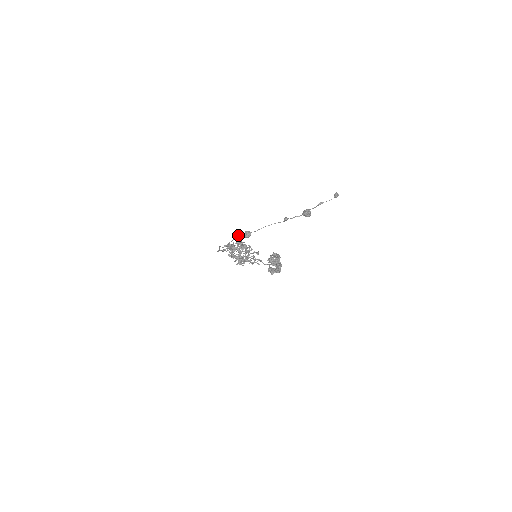
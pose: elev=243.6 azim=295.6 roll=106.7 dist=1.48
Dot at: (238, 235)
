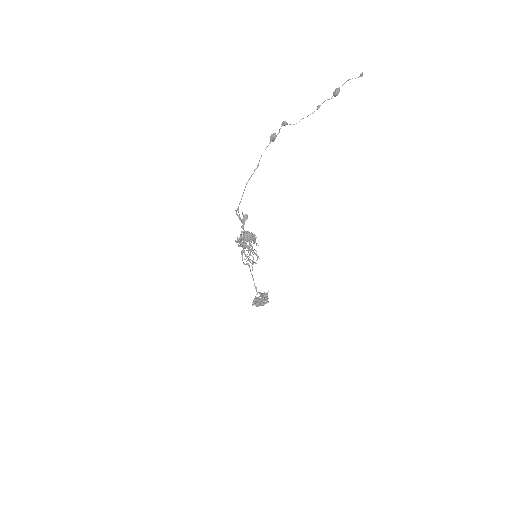
Dot at: (275, 134)
